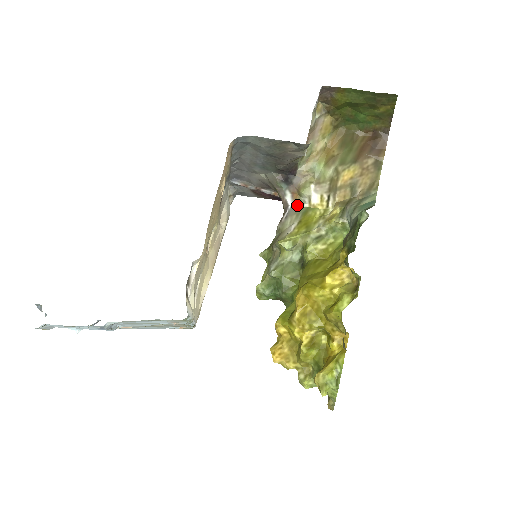
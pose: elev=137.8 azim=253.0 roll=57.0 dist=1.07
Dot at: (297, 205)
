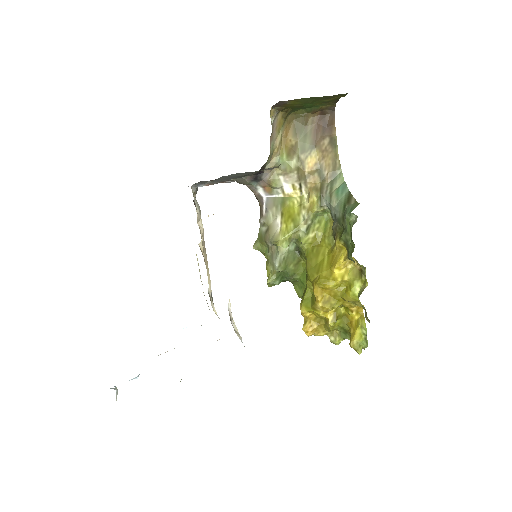
Dot at: (271, 196)
